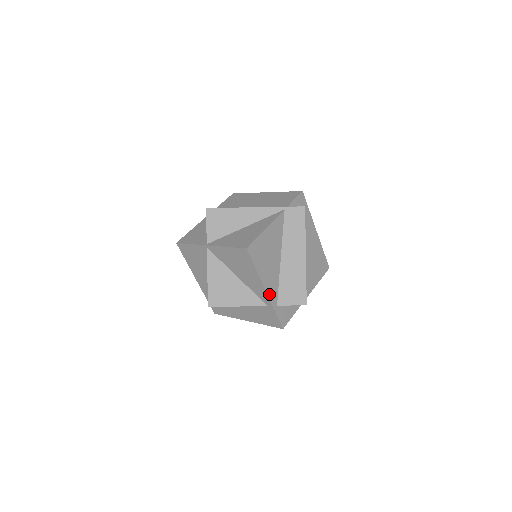
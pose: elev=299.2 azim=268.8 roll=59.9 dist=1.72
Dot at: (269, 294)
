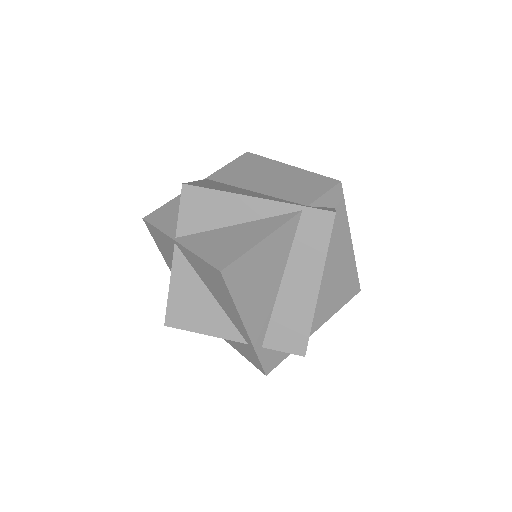
Dot at: (251, 333)
